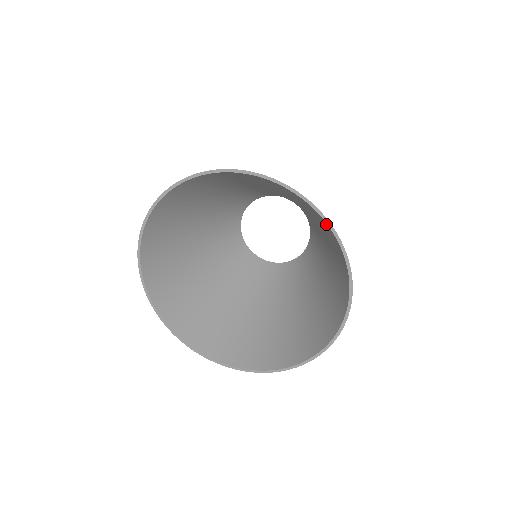
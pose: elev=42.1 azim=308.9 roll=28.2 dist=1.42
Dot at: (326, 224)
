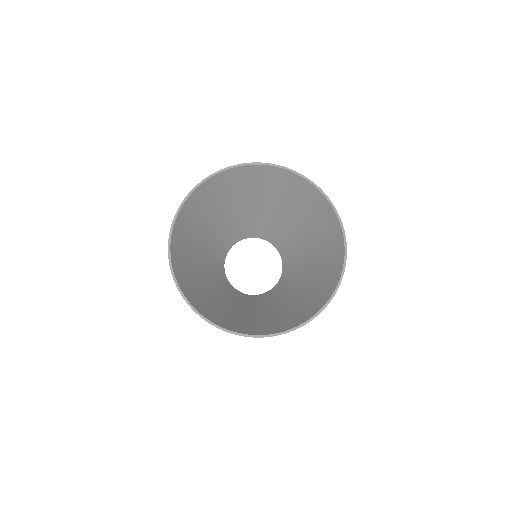
Dot at: (341, 262)
